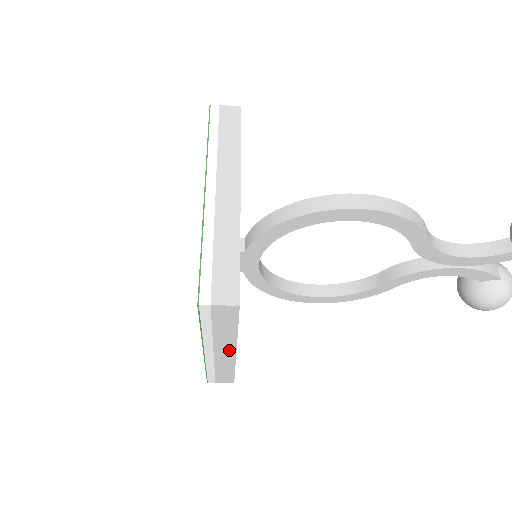
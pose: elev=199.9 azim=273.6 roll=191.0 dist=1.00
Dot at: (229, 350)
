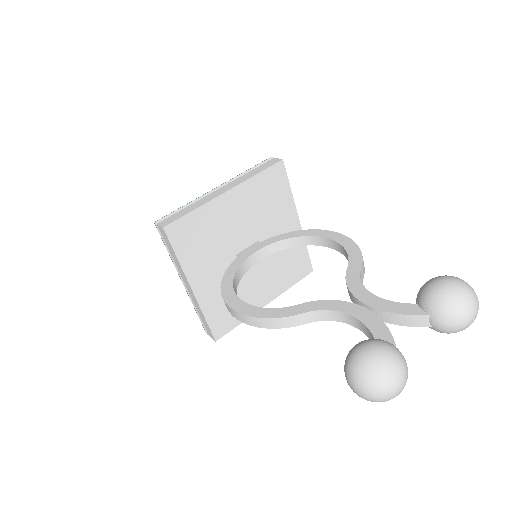
Dot at: (261, 305)
